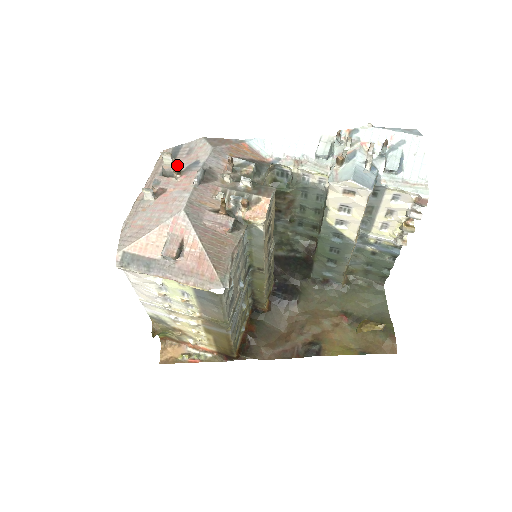
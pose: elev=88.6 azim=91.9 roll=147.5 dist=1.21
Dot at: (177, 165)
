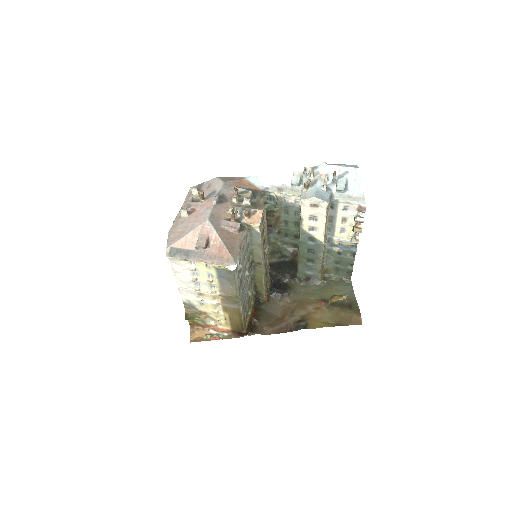
Dot at: (202, 193)
